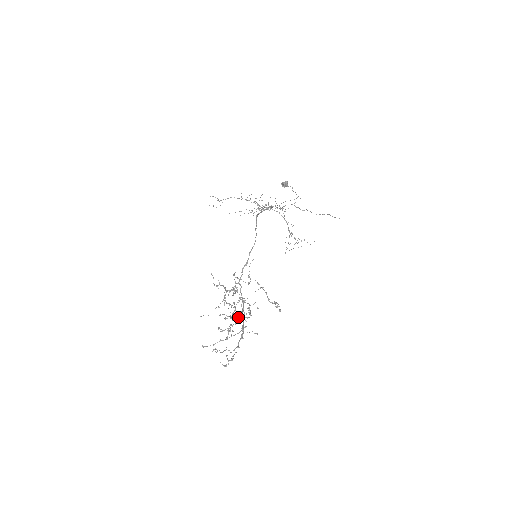
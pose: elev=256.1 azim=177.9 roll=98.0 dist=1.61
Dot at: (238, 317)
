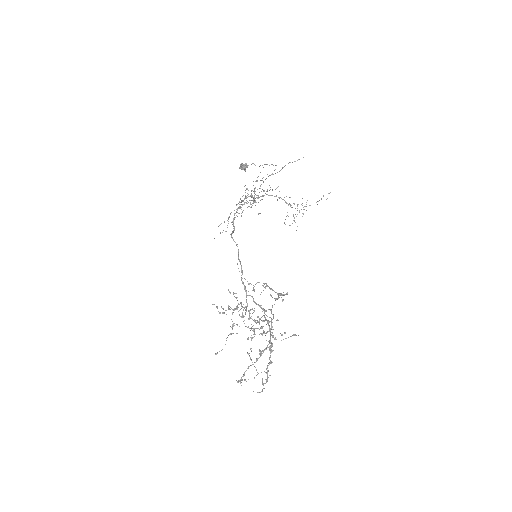
Dot at: (271, 328)
